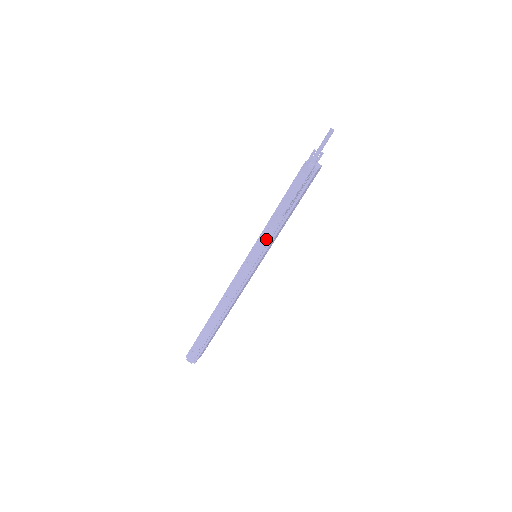
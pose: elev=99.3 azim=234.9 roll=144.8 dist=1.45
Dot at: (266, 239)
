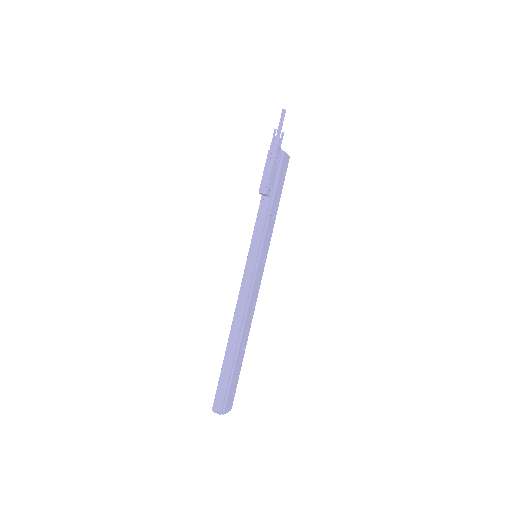
Dot at: (260, 230)
